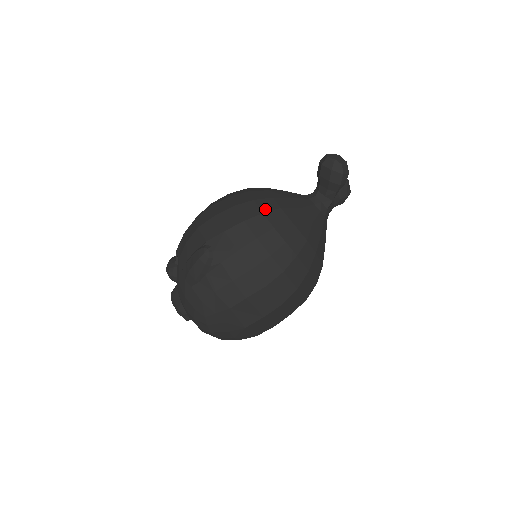
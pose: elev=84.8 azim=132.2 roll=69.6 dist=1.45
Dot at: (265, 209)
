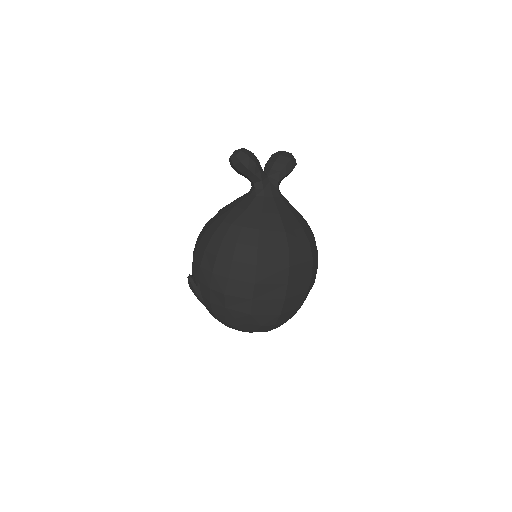
Dot at: (208, 226)
